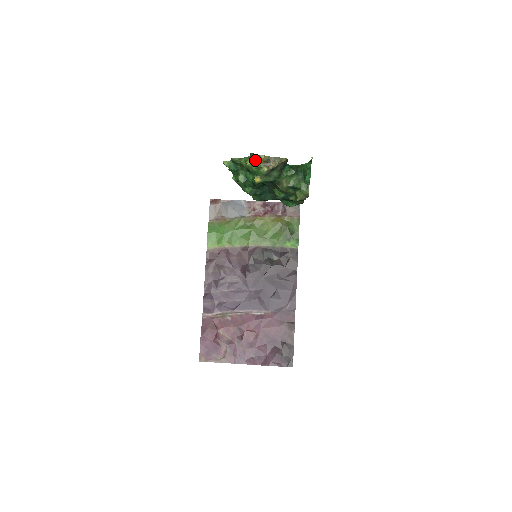
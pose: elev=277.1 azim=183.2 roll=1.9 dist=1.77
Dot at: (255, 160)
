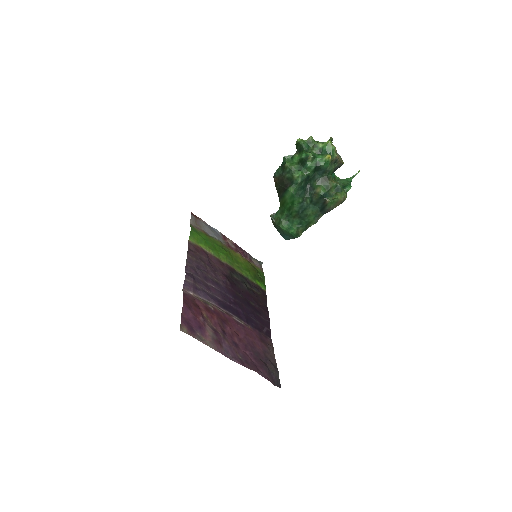
Dot at: occluded
